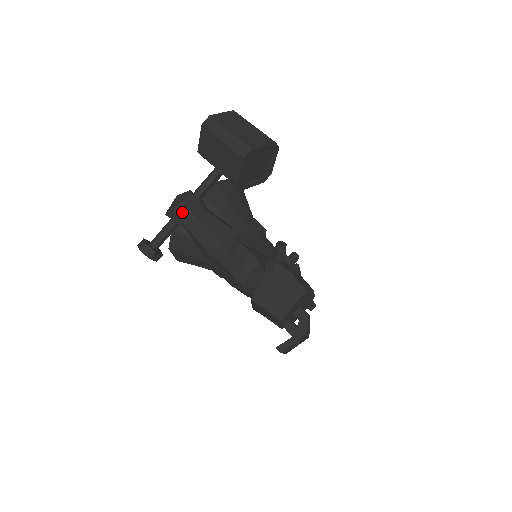
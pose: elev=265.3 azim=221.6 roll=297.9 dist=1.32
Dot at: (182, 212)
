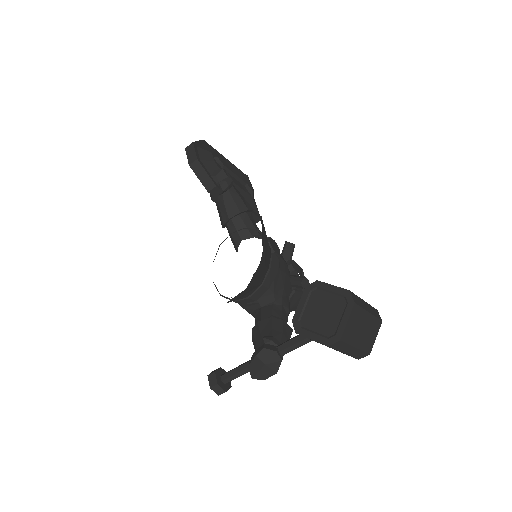
Dot at: occluded
